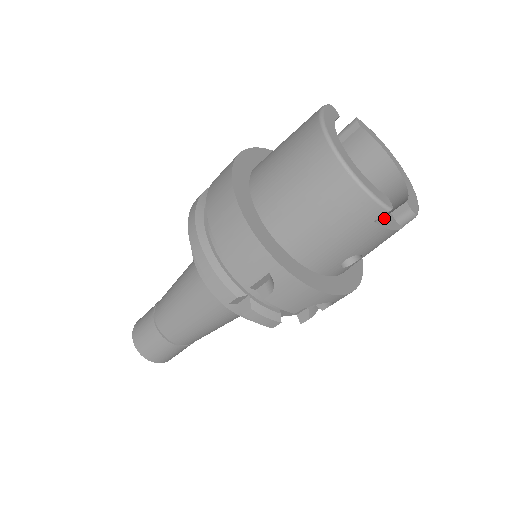
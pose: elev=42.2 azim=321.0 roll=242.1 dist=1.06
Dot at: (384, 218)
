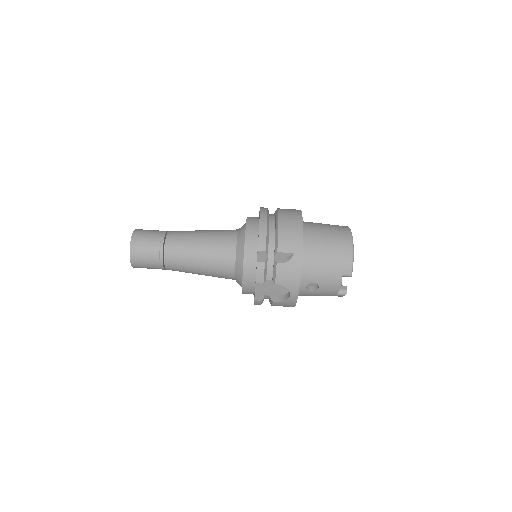
Dot at: occluded
